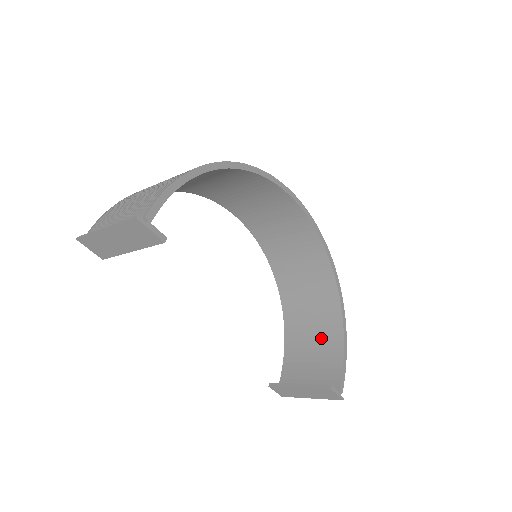
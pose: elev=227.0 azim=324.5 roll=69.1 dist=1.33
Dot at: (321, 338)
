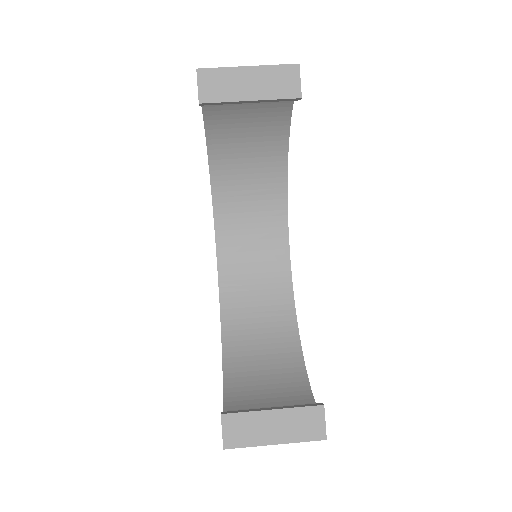
Dot at: (280, 390)
